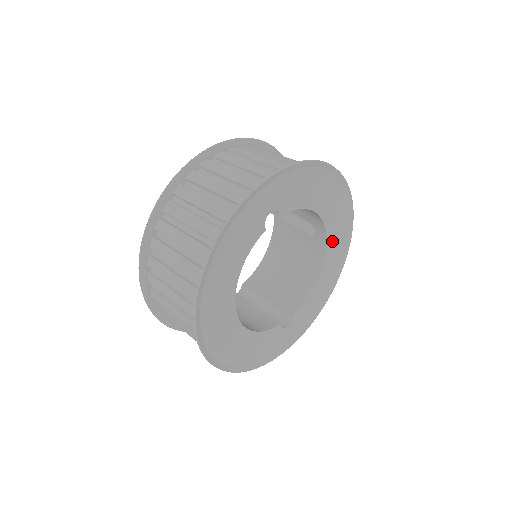
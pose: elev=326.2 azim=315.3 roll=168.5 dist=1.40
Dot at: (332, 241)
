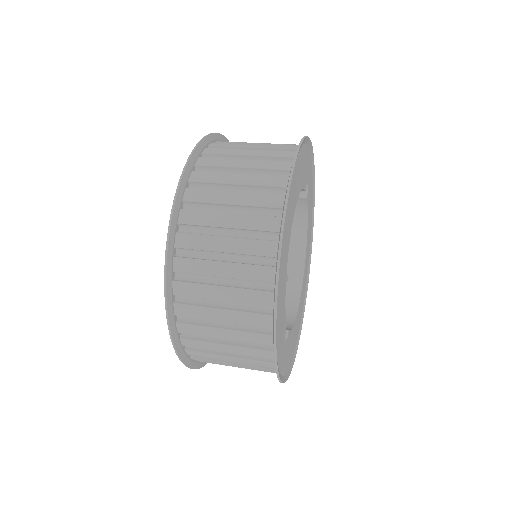
Dot at: (302, 293)
